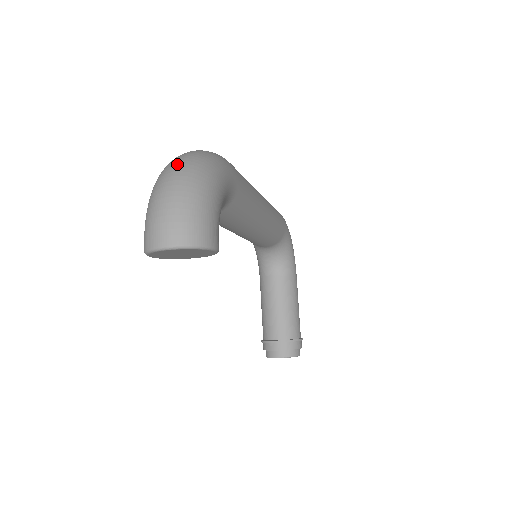
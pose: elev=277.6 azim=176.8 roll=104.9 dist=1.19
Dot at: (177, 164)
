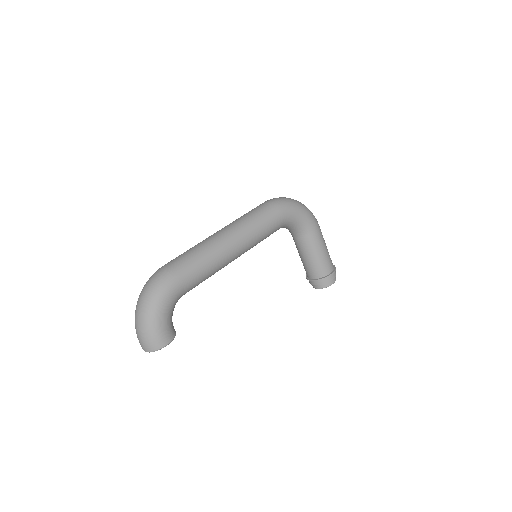
Dot at: (138, 305)
